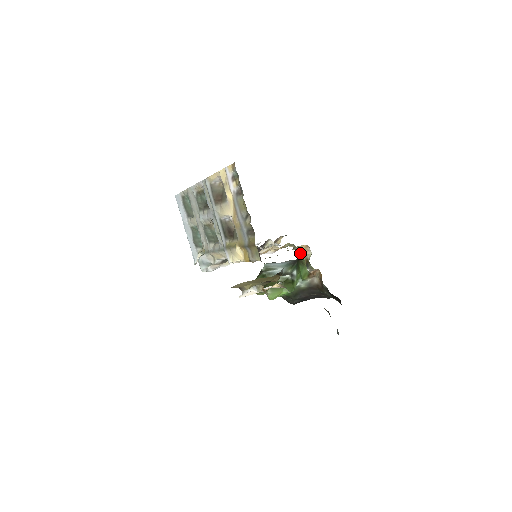
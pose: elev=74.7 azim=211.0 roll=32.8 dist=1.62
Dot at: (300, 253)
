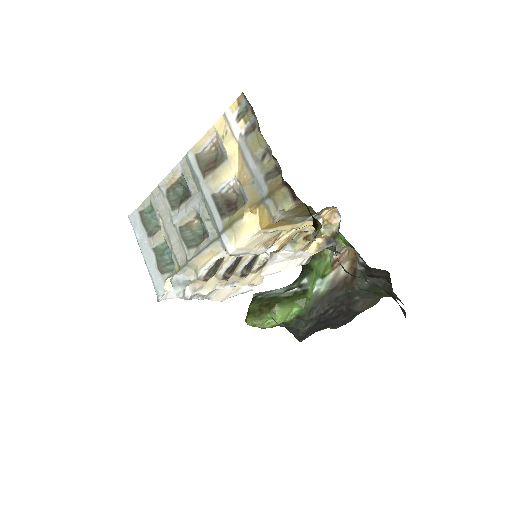
Dot at: occluded
